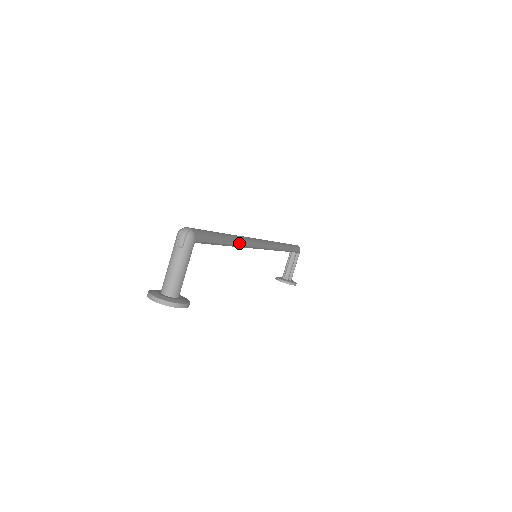
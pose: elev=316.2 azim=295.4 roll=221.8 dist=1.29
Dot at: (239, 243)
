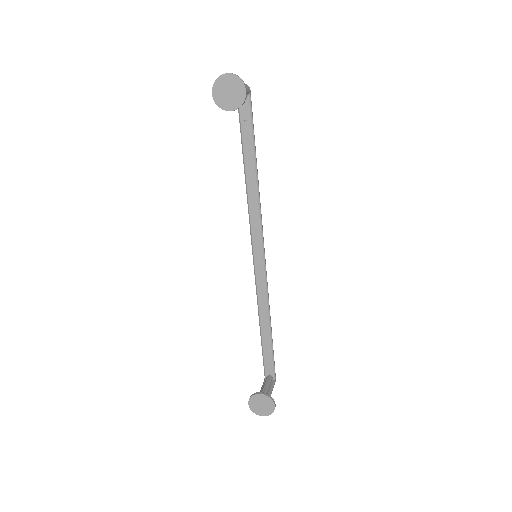
Dot at: (258, 182)
